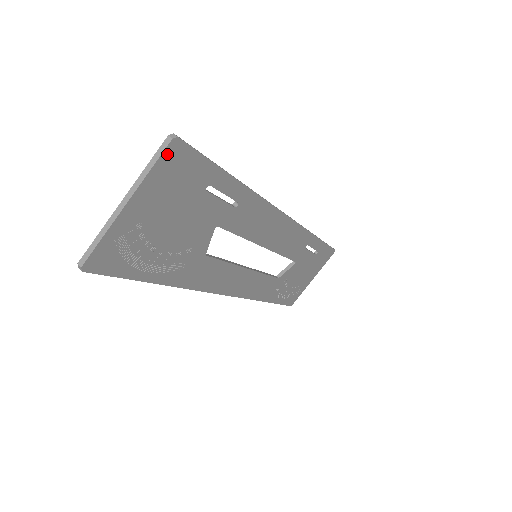
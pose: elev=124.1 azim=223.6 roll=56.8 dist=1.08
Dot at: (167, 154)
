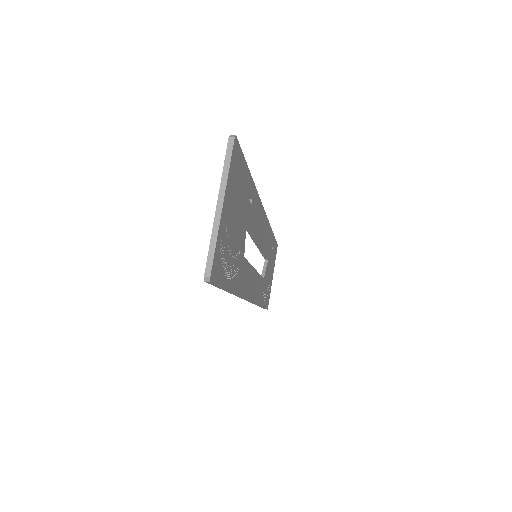
Dot at: (233, 153)
